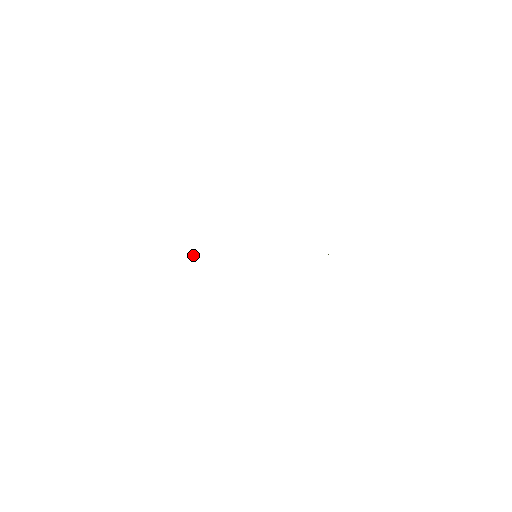
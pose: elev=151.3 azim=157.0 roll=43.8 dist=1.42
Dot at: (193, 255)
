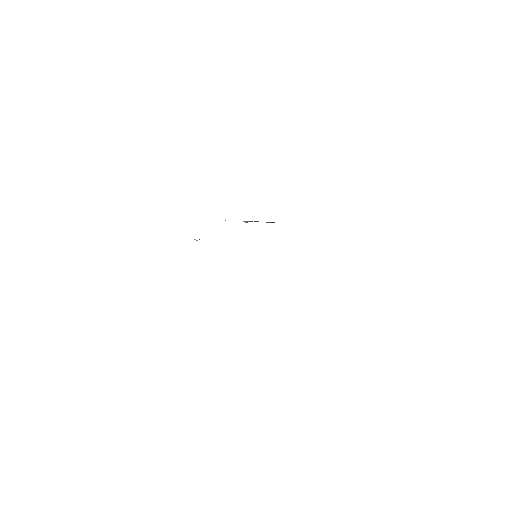
Dot at: occluded
